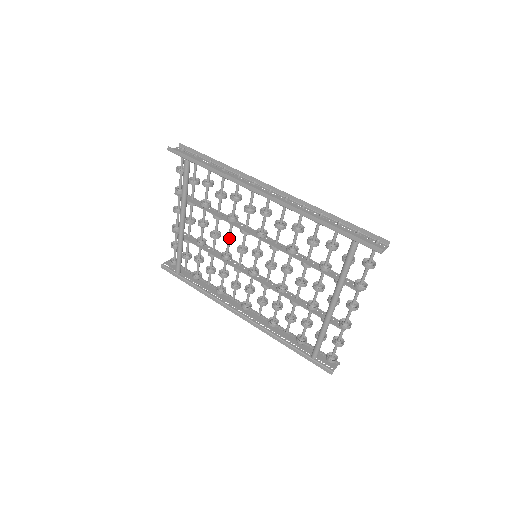
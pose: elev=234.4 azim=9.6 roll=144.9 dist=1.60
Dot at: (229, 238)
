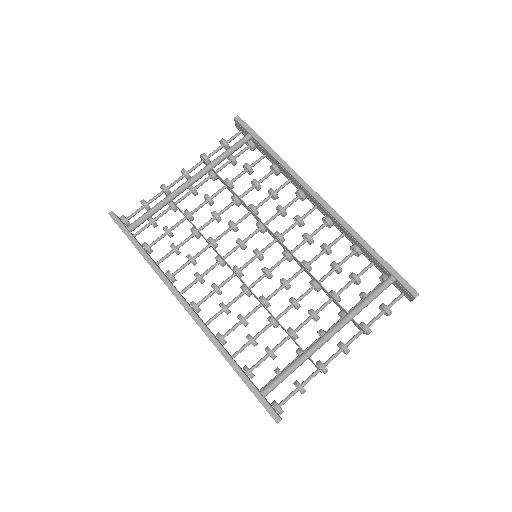
Dot at: (235, 225)
